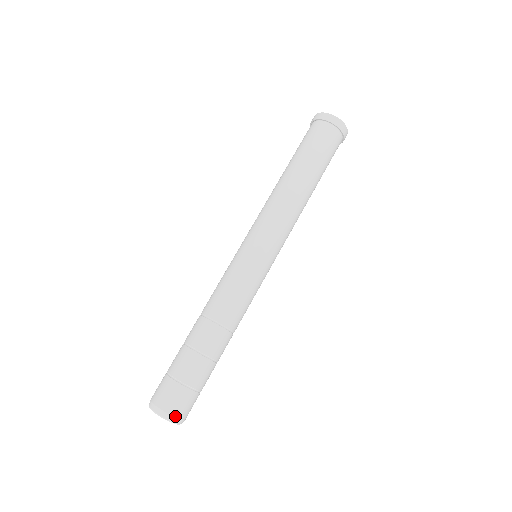
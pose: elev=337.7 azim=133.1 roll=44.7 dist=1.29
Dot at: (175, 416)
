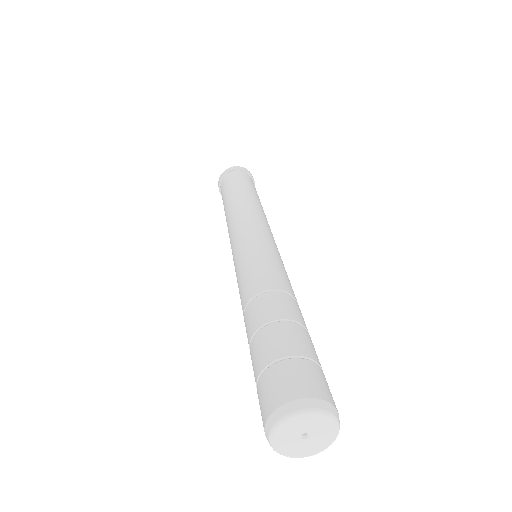
Dot at: (338, 413)
